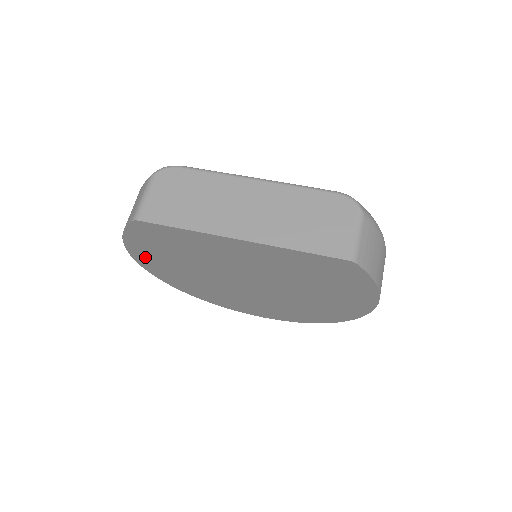
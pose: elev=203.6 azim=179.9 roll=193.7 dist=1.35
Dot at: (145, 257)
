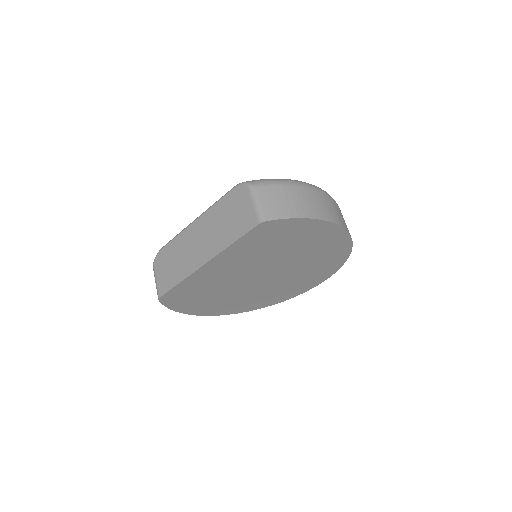
Dot at: (202, 310)
